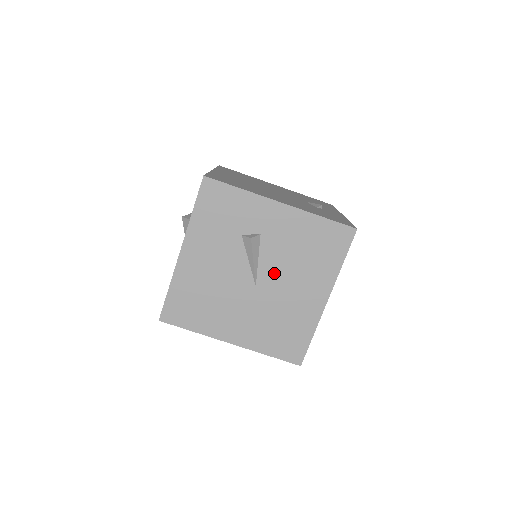
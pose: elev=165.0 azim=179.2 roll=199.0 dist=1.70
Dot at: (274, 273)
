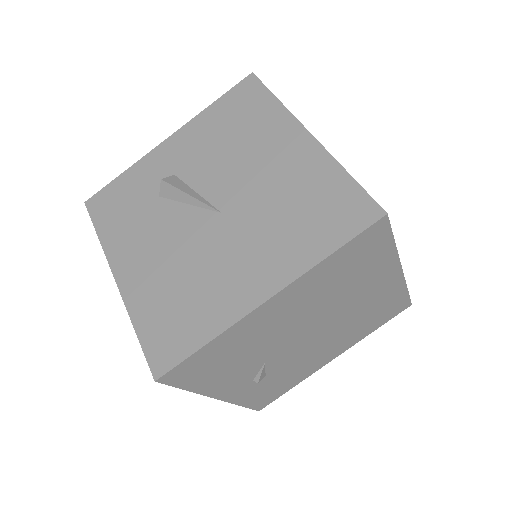
Dot at: (225, 182)
